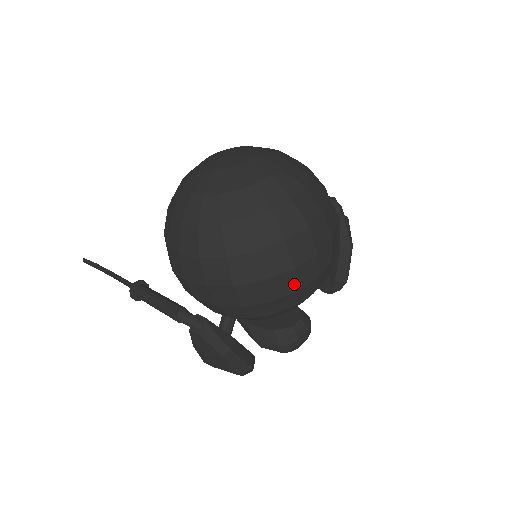
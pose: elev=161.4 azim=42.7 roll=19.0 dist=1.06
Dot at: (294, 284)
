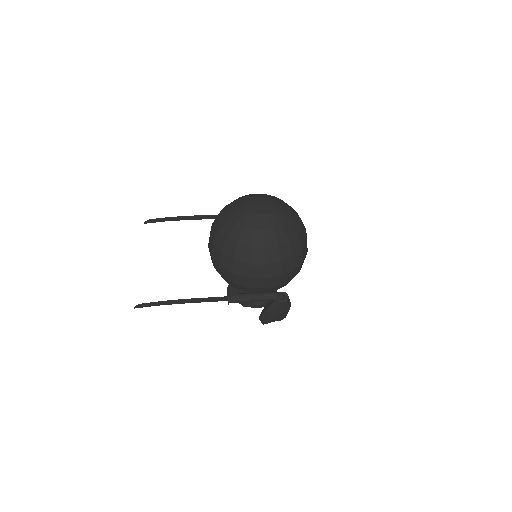
Dot at: occluded
